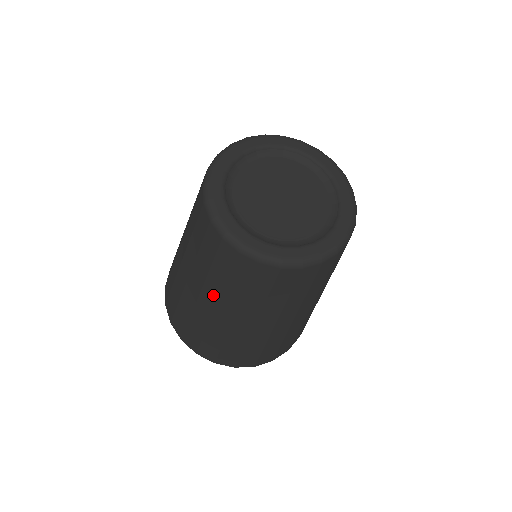
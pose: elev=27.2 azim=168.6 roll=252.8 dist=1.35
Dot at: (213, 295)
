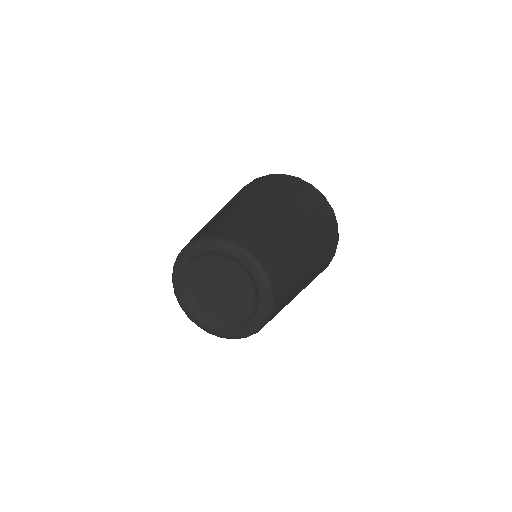
Dot at: occluded
